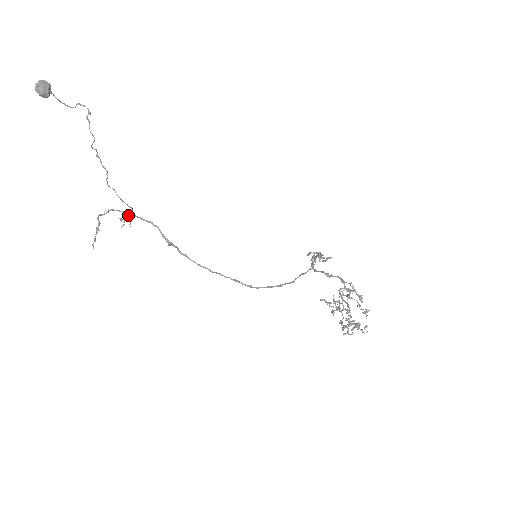
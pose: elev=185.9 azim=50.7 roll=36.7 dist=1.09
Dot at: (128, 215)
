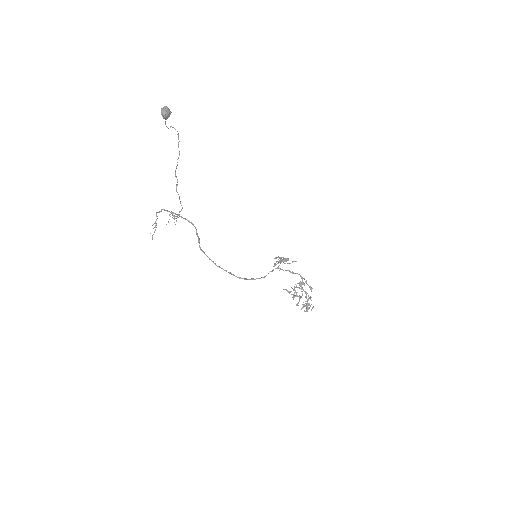
Dot at: (173, 215)
